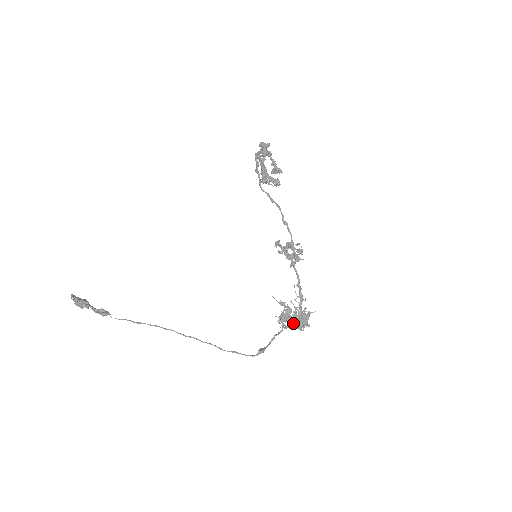
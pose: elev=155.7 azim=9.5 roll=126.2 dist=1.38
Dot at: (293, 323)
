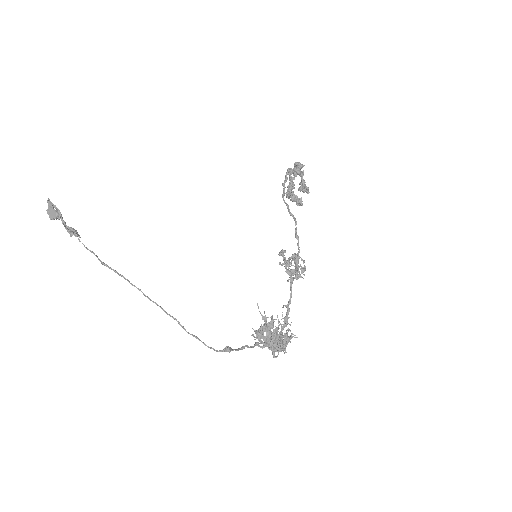
Dot at: (271, 340)
